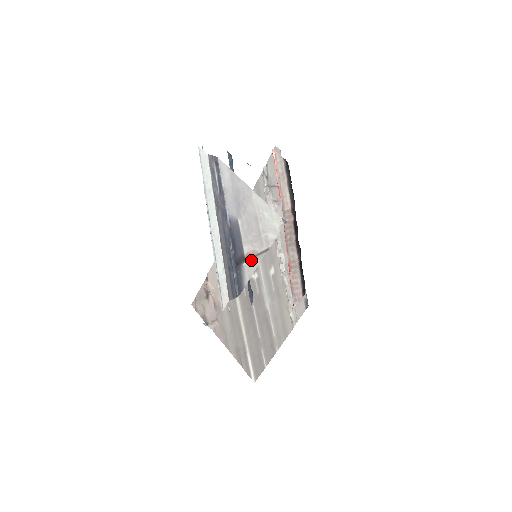
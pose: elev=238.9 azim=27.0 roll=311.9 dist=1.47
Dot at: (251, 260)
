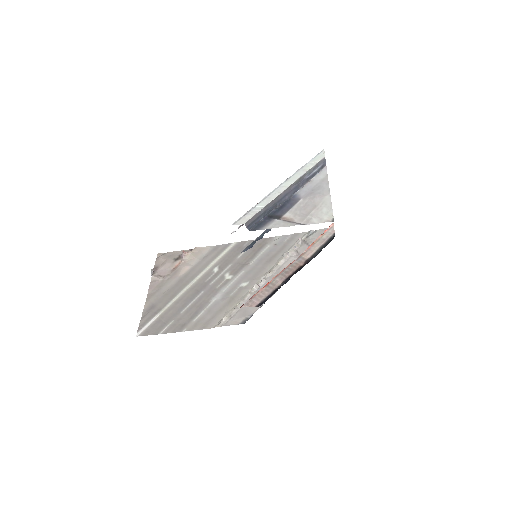
Dot at: (284, 221)
